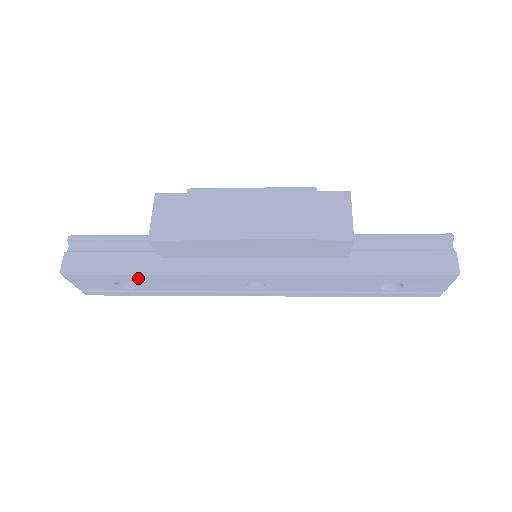
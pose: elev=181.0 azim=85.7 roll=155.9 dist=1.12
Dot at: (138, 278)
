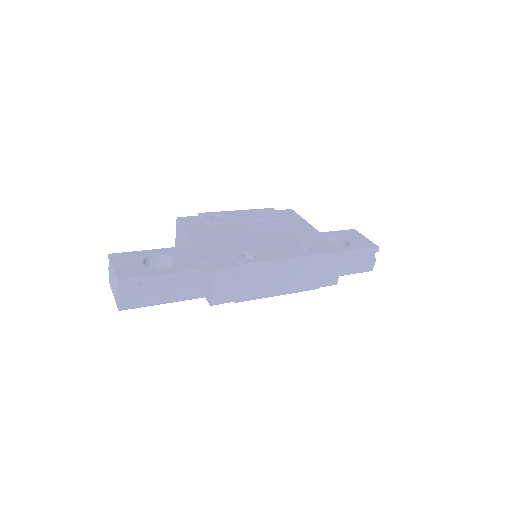
Dot at: occluded
